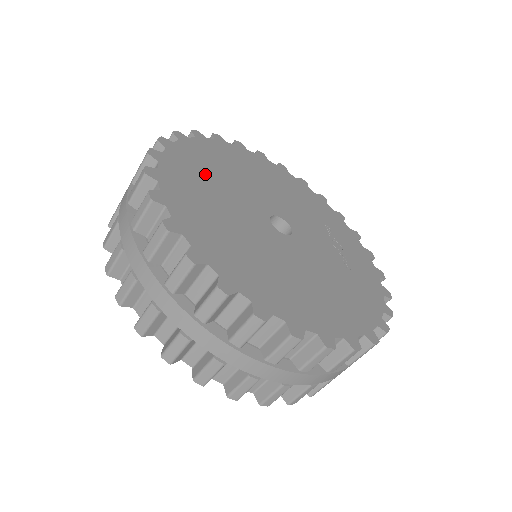
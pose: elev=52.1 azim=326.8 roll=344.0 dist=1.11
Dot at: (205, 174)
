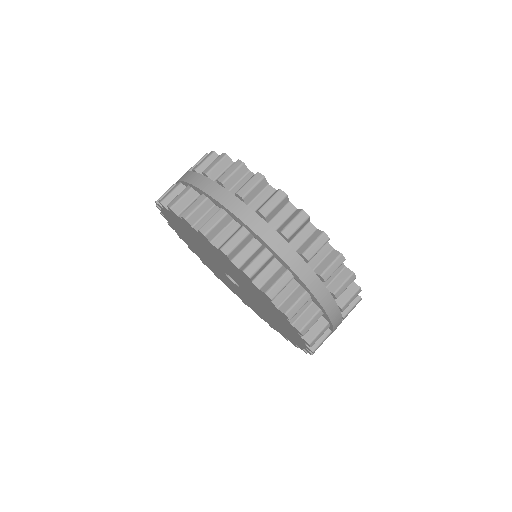
Dot at: occluded
